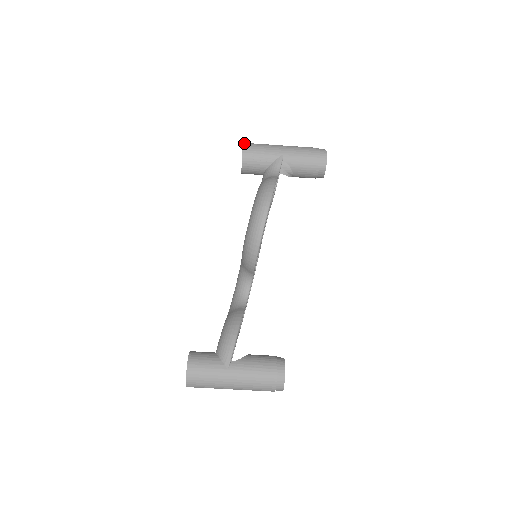
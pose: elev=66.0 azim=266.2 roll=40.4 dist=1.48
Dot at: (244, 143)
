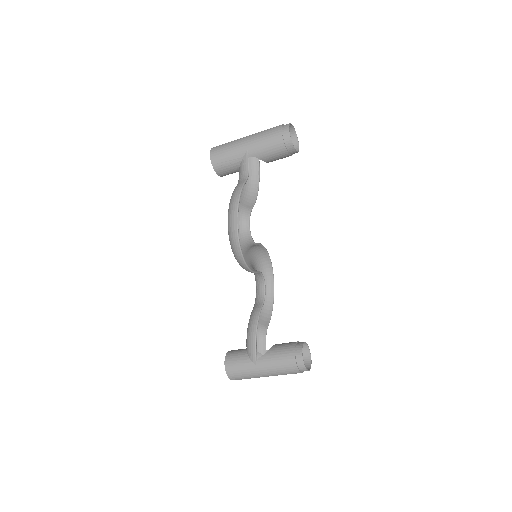
Dot at: (211, 150)
